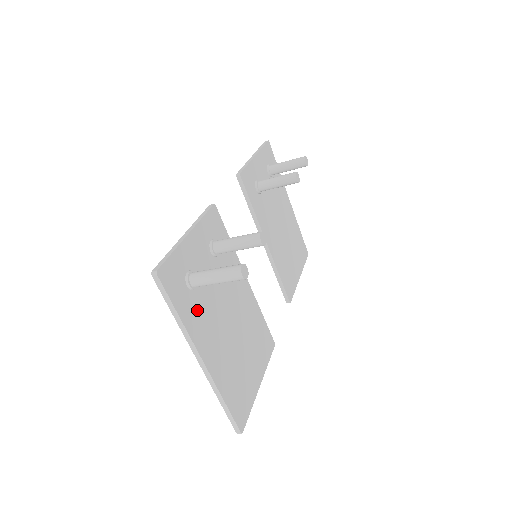
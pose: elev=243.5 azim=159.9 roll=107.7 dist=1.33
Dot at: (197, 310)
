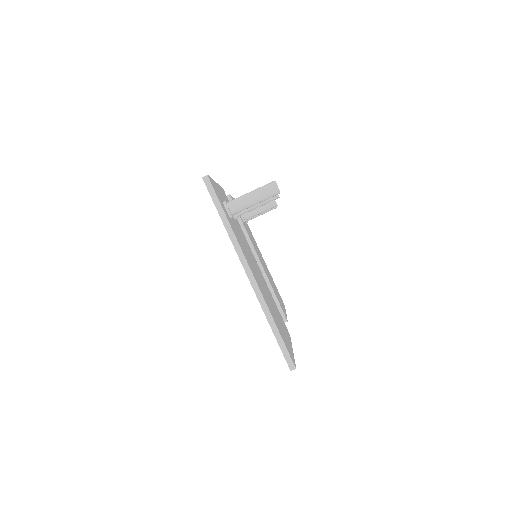
Dot at: (236, 234)
